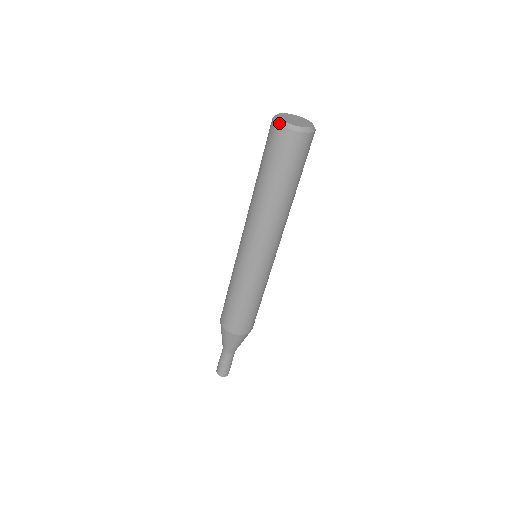
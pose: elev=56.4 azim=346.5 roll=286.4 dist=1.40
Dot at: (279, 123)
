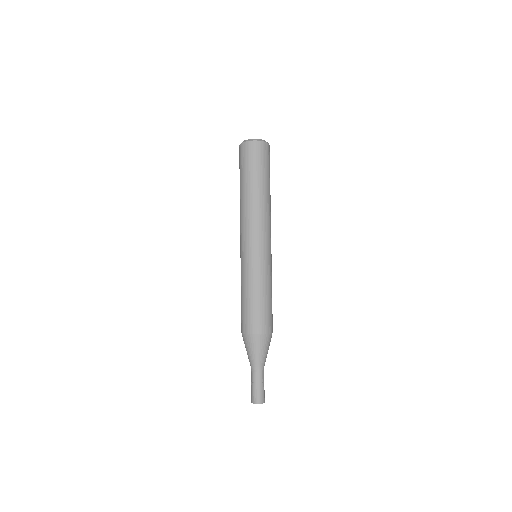
Dot at: occluded
